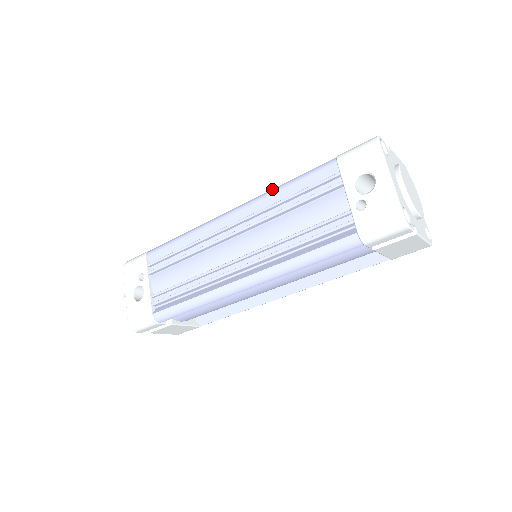
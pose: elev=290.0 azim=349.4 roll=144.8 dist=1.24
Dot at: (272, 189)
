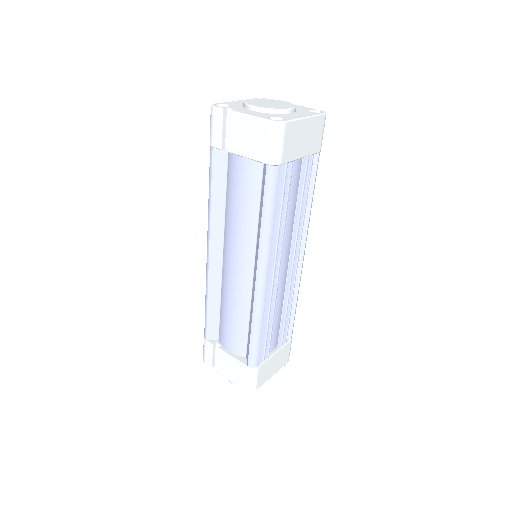
Dot at: occluded
